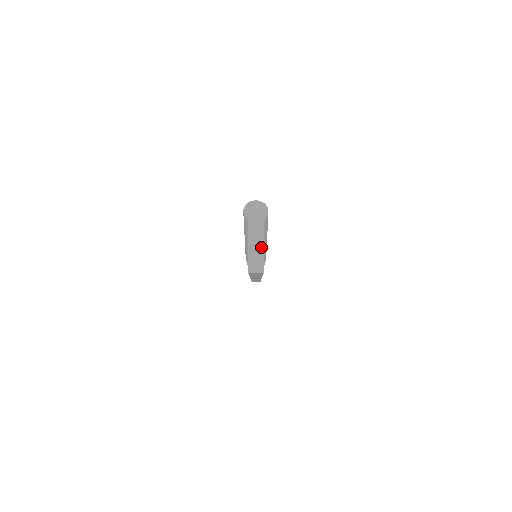
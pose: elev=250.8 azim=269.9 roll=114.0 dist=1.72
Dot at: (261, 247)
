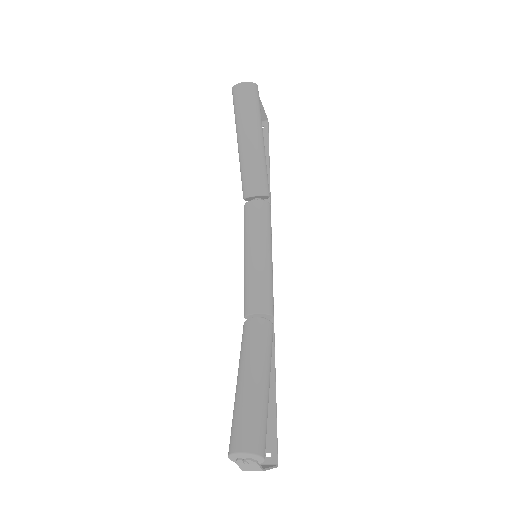
Dot at: occluded
